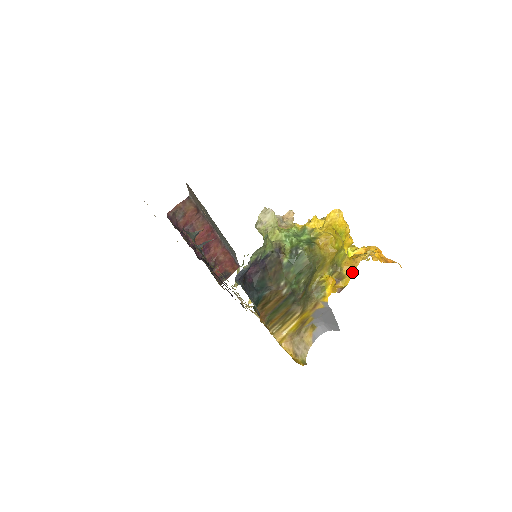
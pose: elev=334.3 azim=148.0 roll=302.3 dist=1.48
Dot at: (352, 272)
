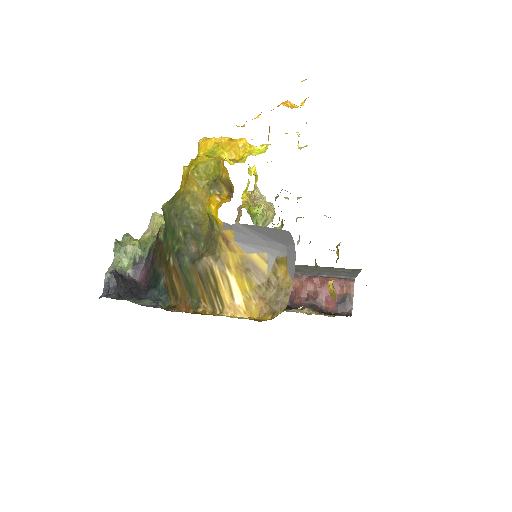
Dot at: (224, 166)
